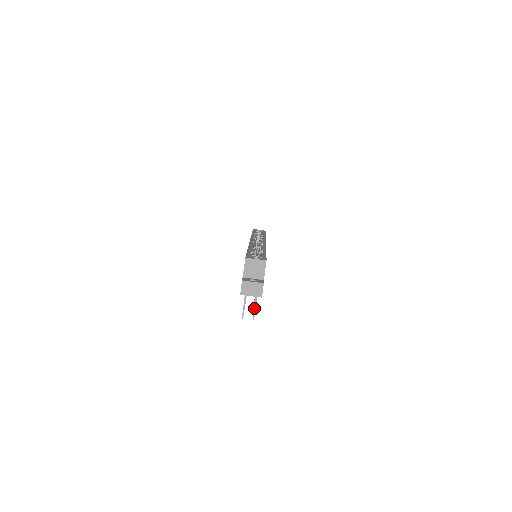
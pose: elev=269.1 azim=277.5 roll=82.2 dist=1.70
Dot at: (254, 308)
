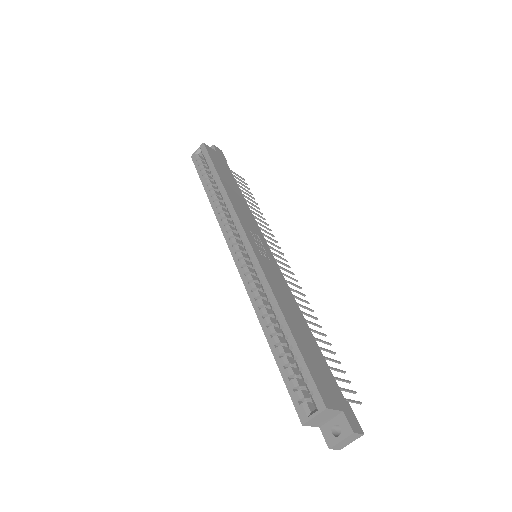
Dot at: occluded
